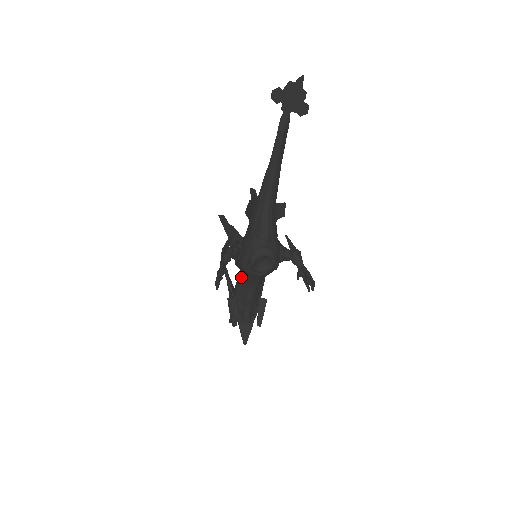
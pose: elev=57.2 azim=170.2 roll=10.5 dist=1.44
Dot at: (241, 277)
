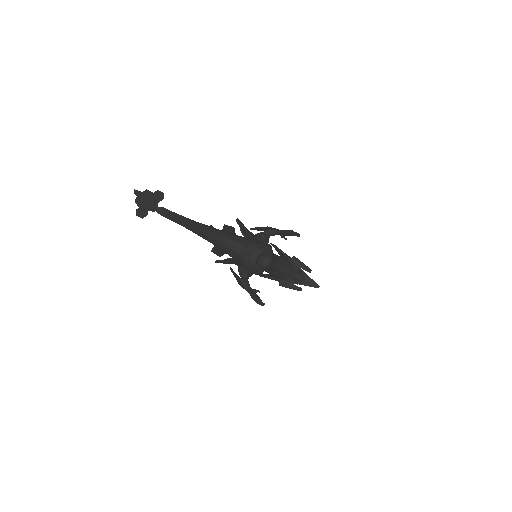
Dot at: occluded
